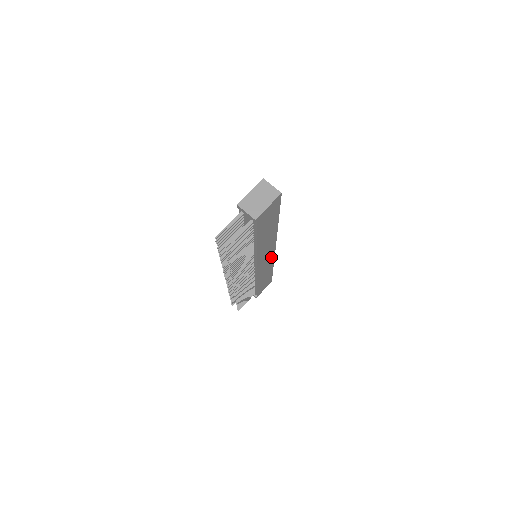
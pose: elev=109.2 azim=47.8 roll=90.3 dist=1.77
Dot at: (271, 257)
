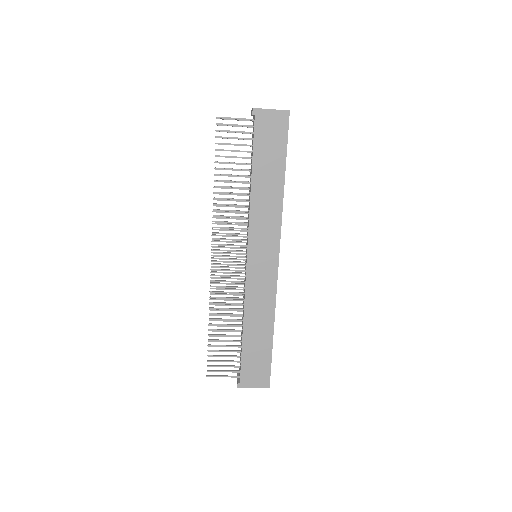
Dot at: (271, 277)
